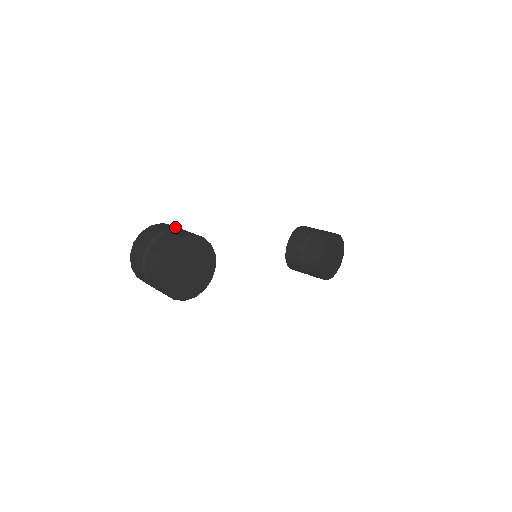
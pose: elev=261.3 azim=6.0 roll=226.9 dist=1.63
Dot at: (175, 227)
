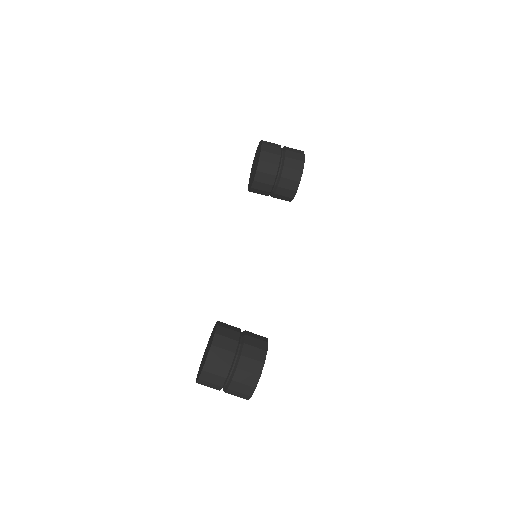
Dot at: (230, 348)
